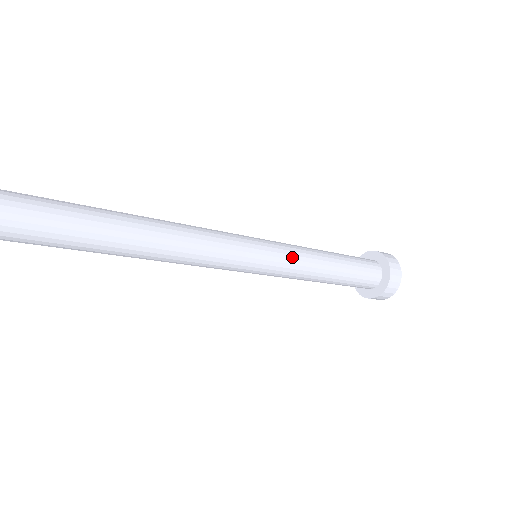
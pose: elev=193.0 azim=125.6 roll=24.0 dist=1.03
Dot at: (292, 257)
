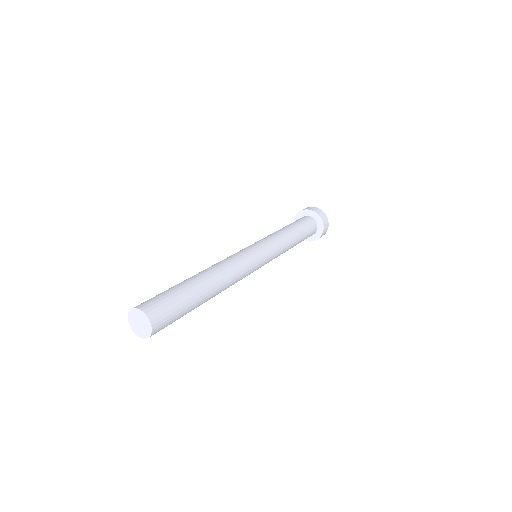
Dot at: (277, 248)
